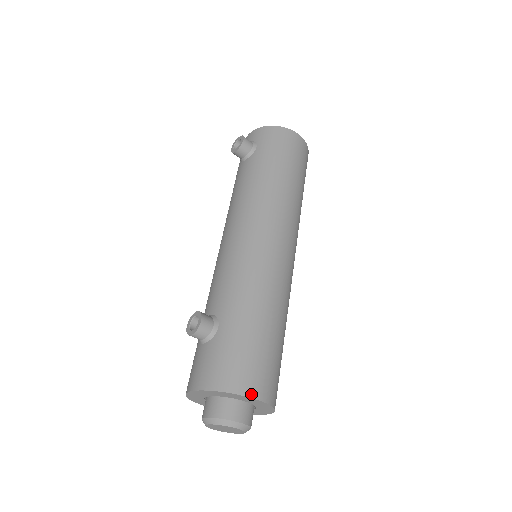
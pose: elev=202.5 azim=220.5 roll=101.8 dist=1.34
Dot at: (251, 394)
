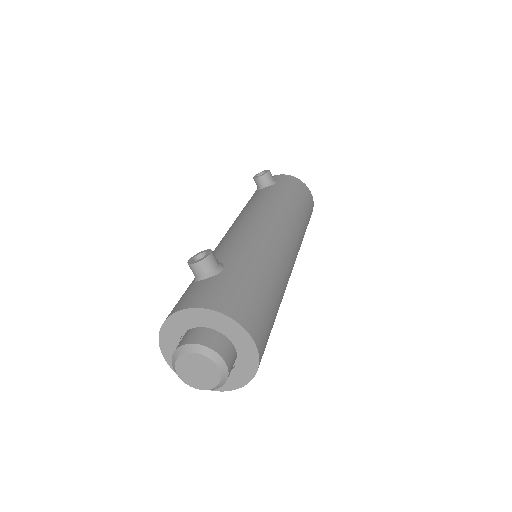
Dot at: (248, 329)
